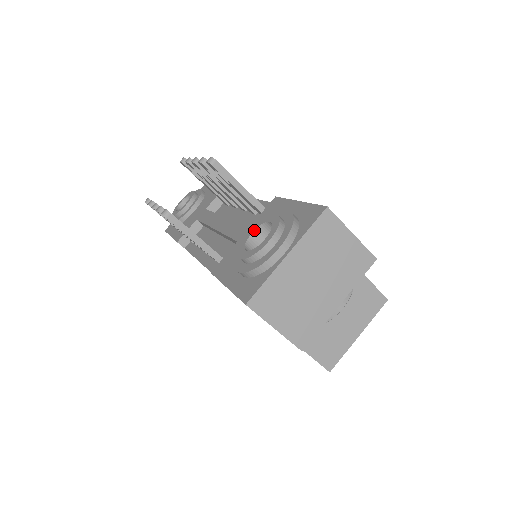
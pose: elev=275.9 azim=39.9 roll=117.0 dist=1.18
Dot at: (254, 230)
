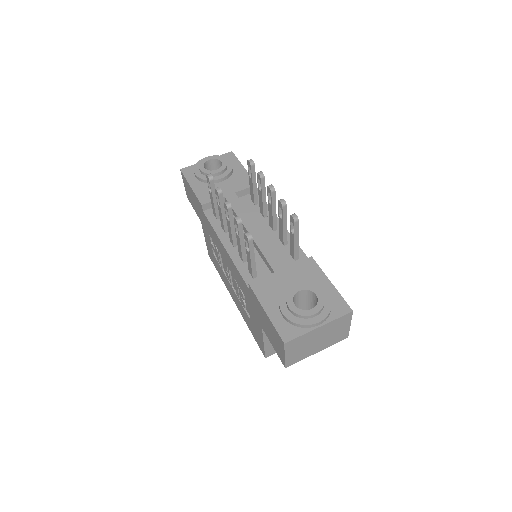
Dot at: (302, 290)
